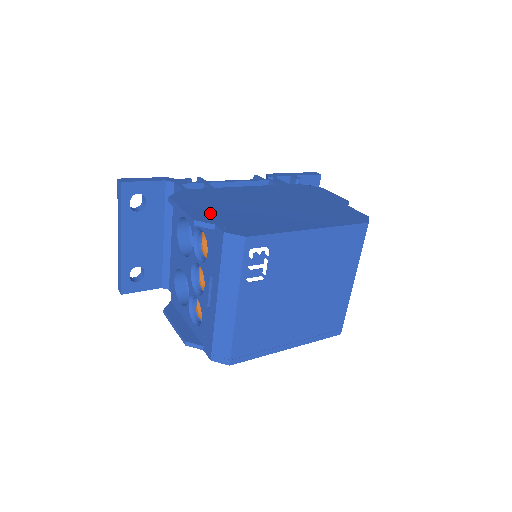
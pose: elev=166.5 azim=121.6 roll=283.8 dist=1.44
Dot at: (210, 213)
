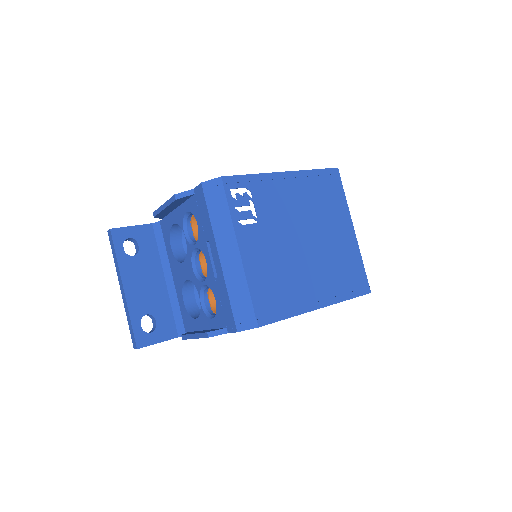
Dot at: occluded
